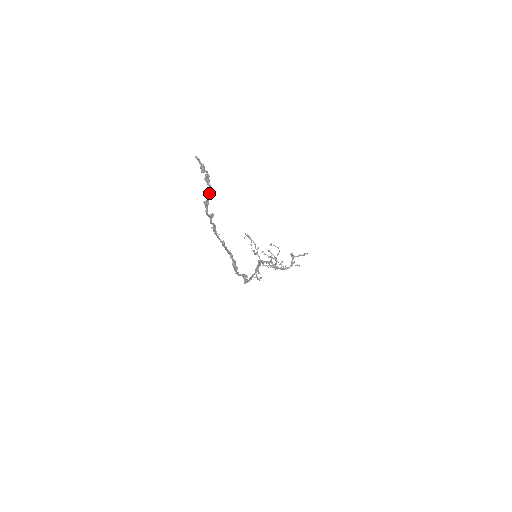
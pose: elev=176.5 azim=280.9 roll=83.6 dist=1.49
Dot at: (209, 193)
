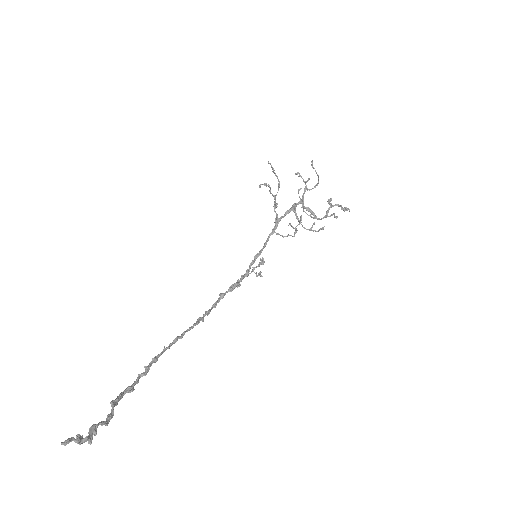
Dot at: (106, 421)
